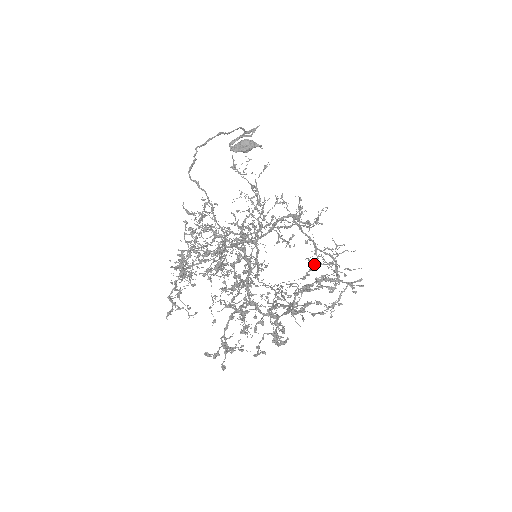
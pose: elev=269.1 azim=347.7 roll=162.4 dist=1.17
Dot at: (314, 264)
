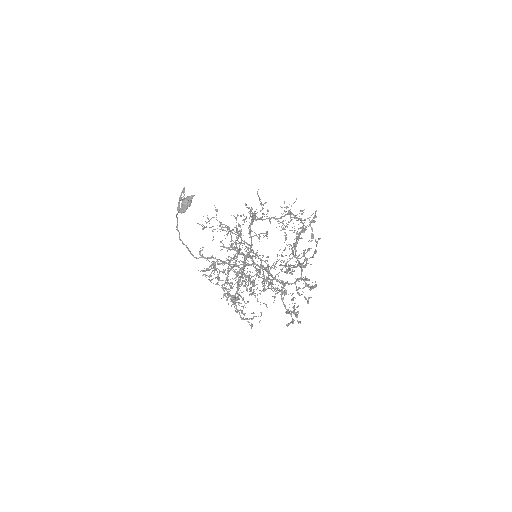
Dot at: (284, 228)
